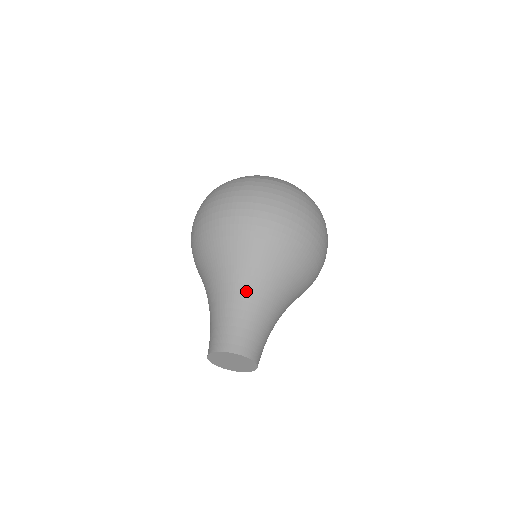
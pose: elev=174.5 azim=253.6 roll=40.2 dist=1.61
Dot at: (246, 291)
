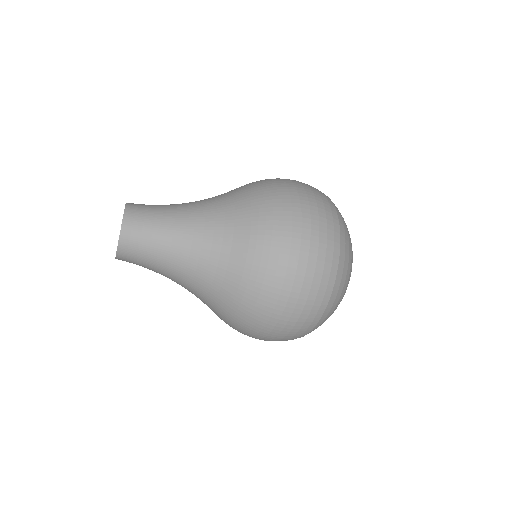
Dot at: occluded
